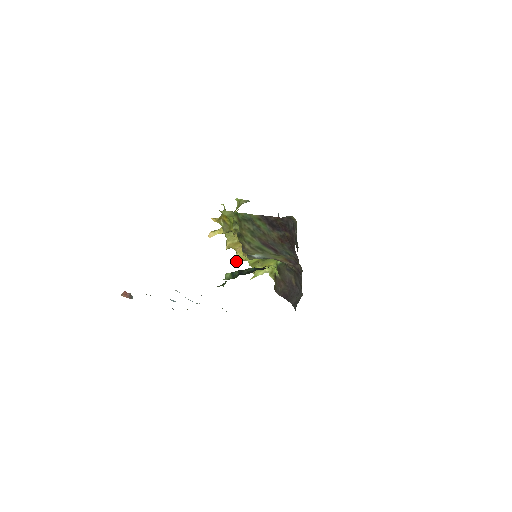
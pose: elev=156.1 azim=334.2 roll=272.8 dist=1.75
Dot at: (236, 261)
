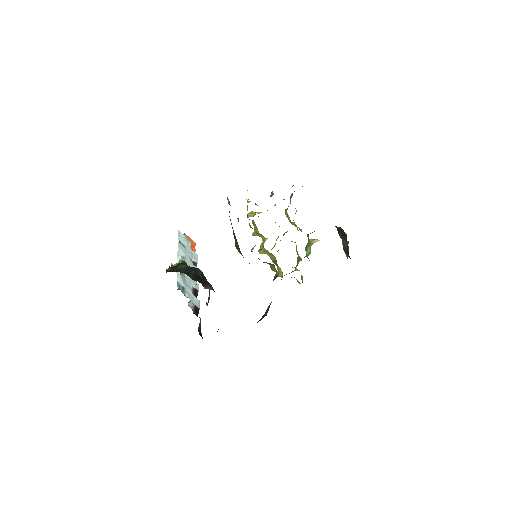
Dot at: (260, 251)
